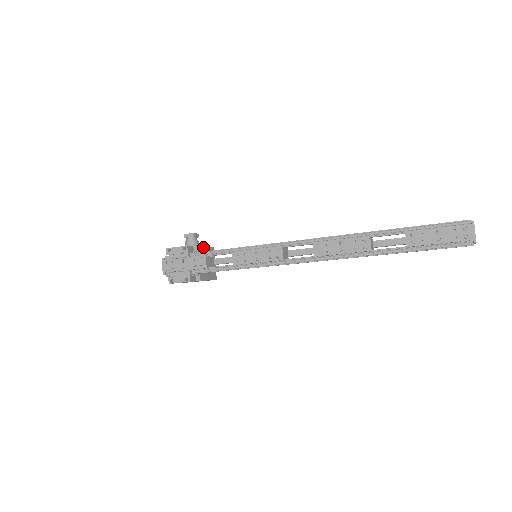
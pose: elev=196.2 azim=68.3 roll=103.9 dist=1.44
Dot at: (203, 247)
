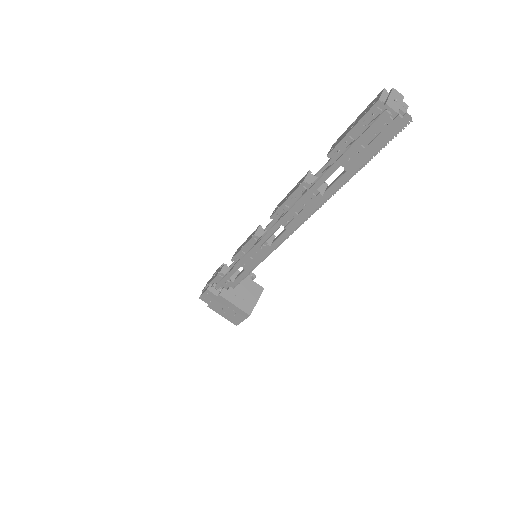
Dot at: occluded
